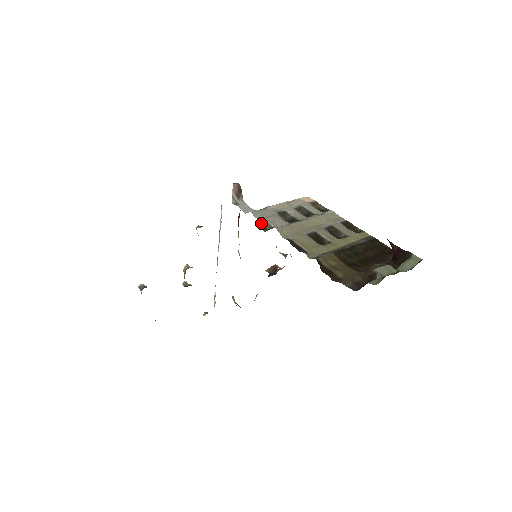
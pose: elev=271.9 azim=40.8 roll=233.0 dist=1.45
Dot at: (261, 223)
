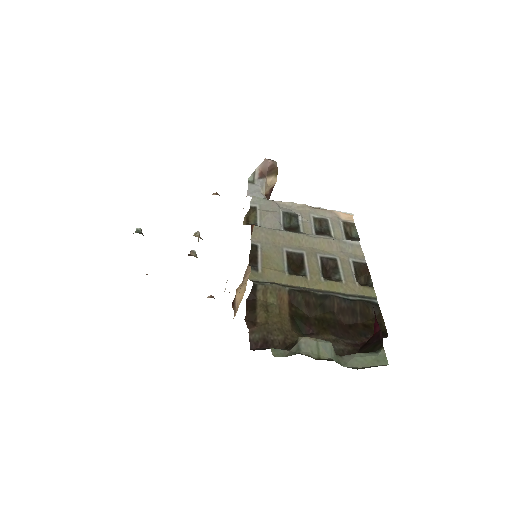
Dot at: (250, 213)
